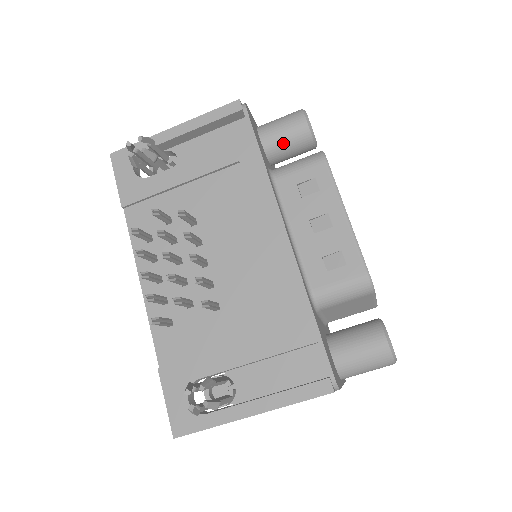
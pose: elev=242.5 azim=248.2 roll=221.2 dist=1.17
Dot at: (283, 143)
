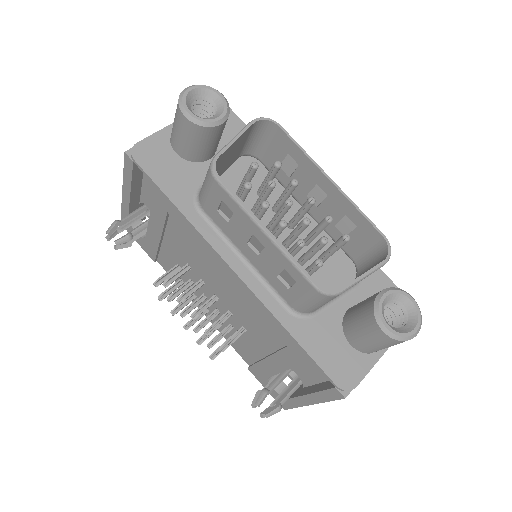
Dot at: (193, 147)
